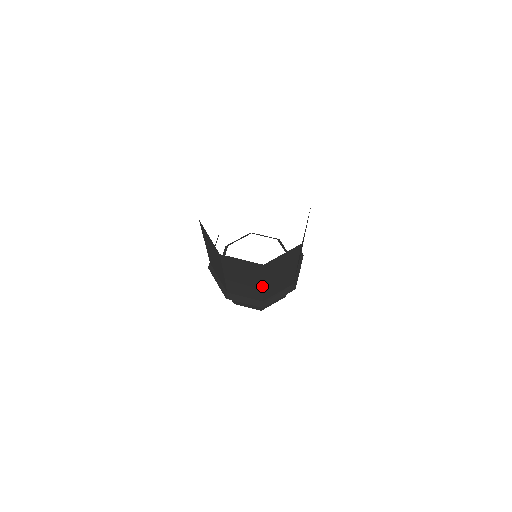
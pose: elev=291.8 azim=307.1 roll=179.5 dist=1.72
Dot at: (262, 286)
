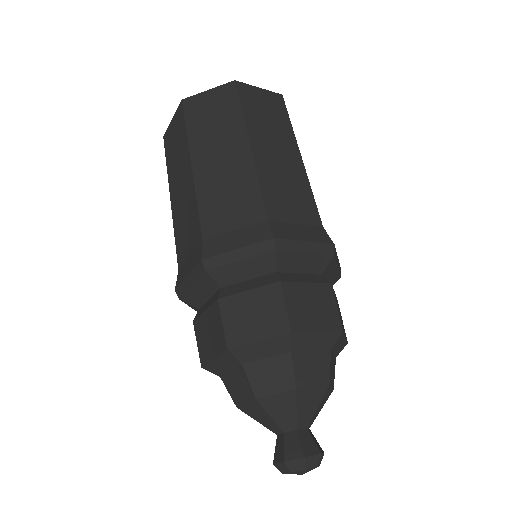
Dot at: (301, 160)
